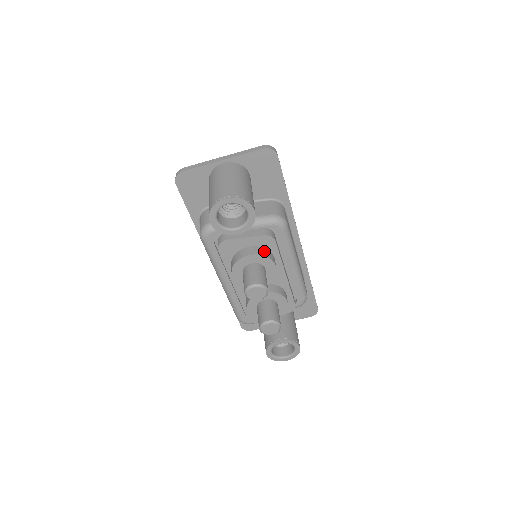
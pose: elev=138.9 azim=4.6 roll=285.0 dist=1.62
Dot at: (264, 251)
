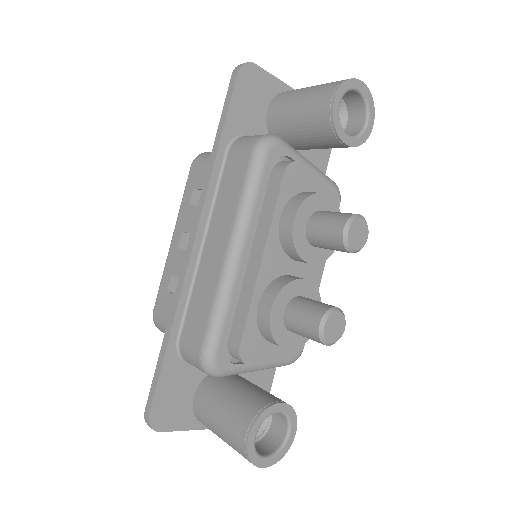
Dot at: occluded
